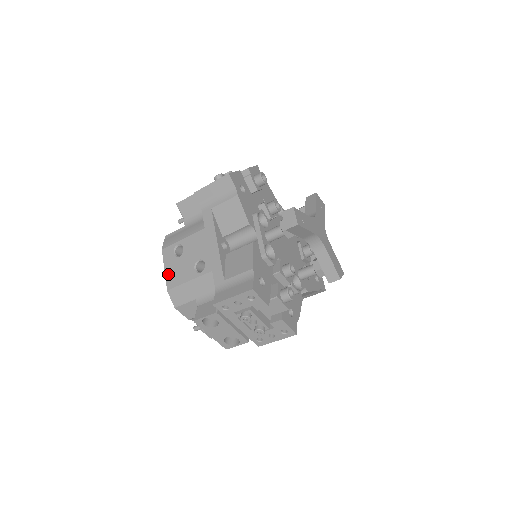
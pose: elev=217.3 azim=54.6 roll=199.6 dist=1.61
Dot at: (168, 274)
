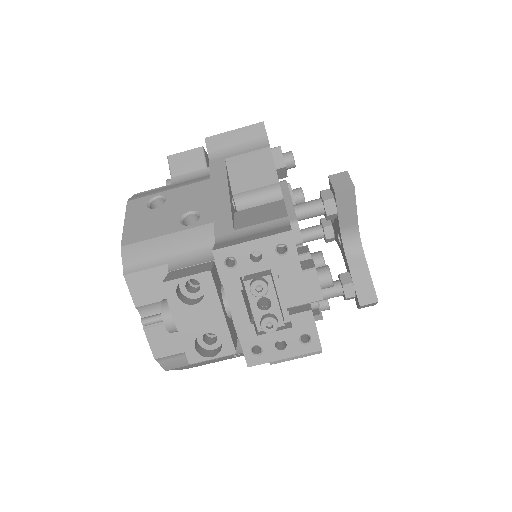
Dot at: (129, 227)
